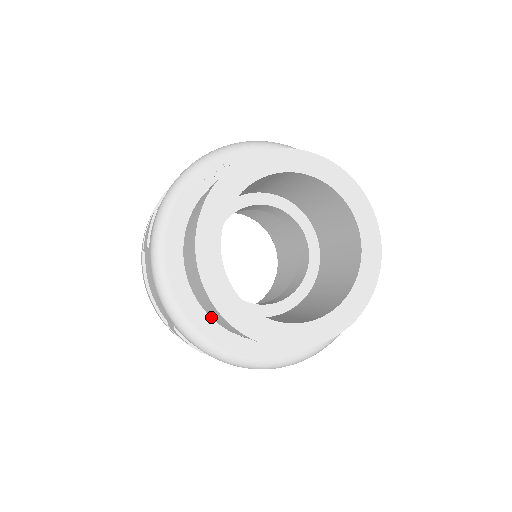
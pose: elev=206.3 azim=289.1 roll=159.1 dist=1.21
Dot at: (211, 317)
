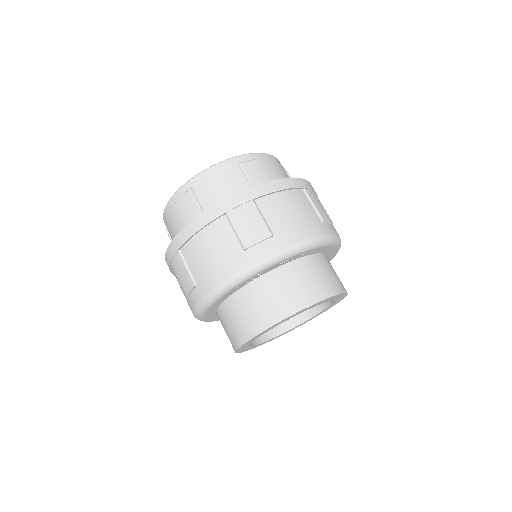
Dot at: occluded
